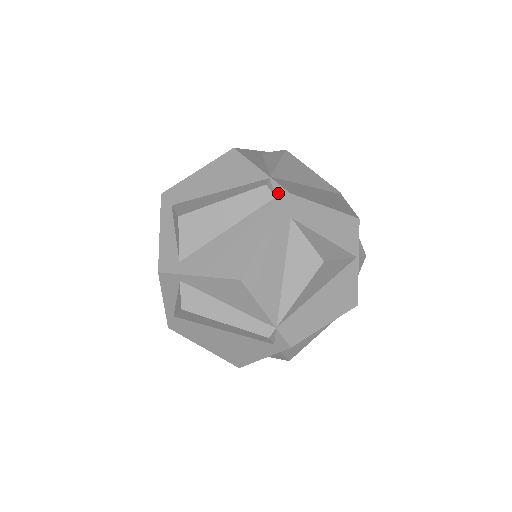
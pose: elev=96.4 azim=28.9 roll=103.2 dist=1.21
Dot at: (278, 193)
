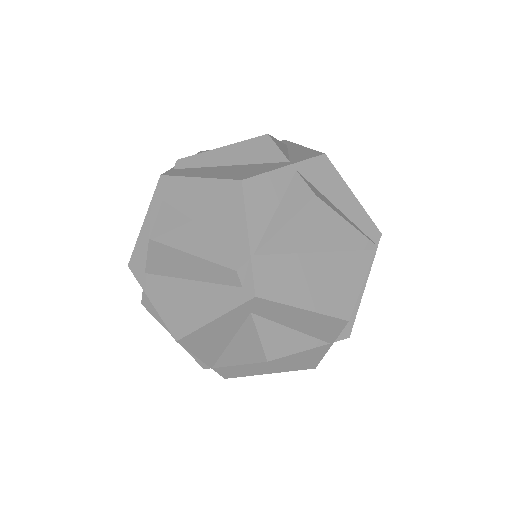
Dot at: (246, 285)
